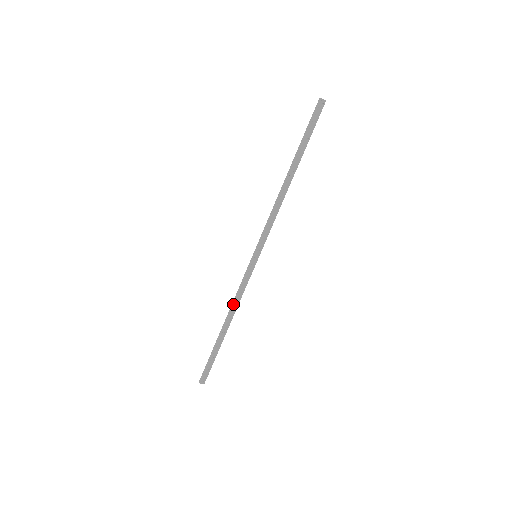
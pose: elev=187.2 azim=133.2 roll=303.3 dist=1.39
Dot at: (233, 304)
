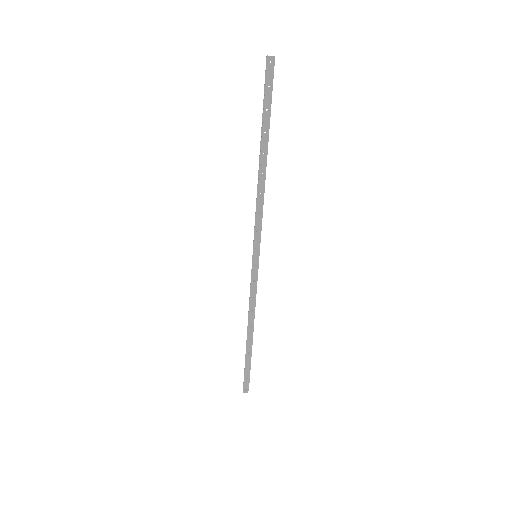
Dot at: (249, 310)
